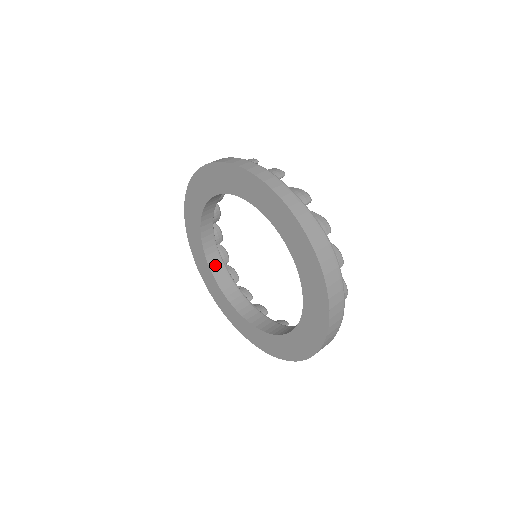
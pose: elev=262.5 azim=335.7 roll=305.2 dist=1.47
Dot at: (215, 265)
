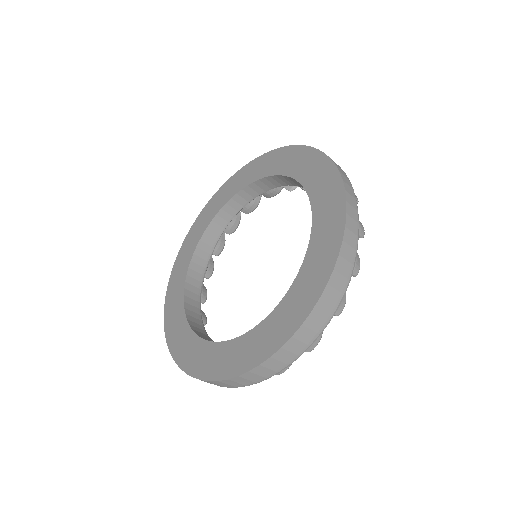
Dot at: (206, 243)
